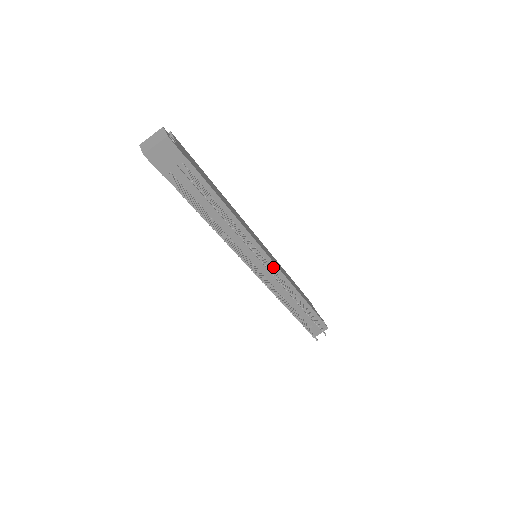
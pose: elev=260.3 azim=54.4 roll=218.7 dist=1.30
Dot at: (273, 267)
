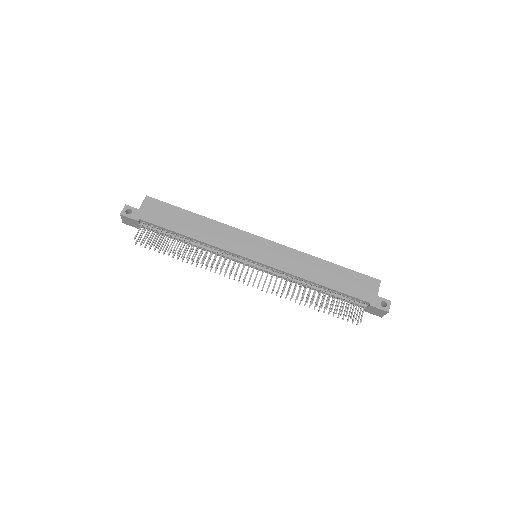
Dot at: (266, 266)
